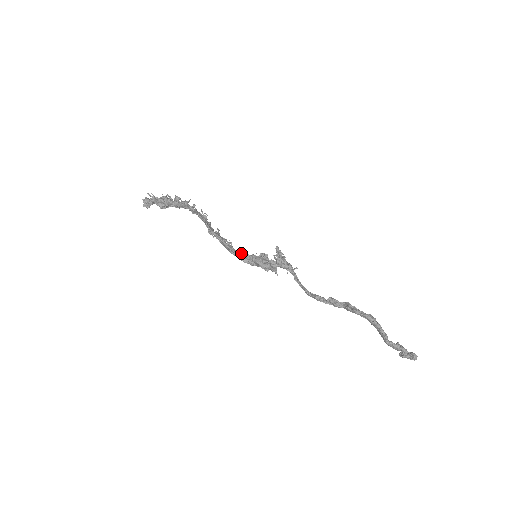
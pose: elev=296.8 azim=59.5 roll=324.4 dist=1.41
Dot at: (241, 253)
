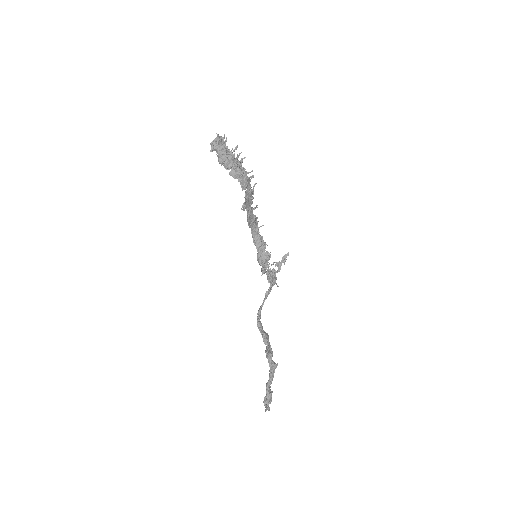
Dot at: (258, 234)
